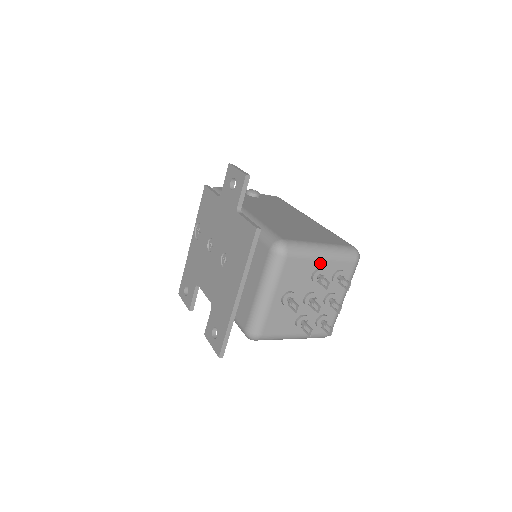
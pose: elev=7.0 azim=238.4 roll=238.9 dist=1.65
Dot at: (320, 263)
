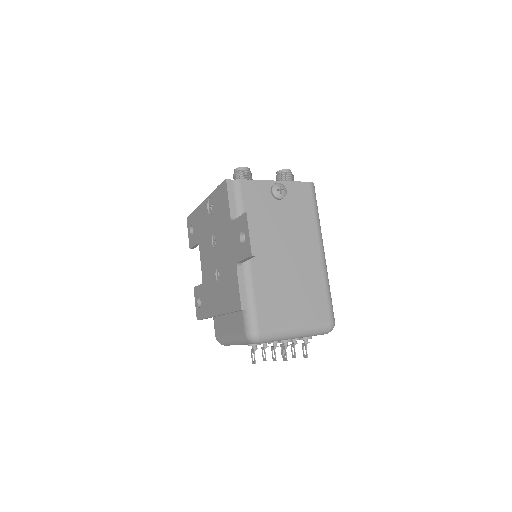
Dot at: (289, 339)
